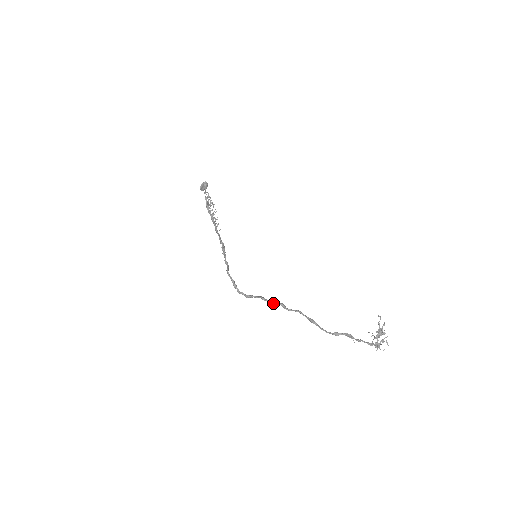
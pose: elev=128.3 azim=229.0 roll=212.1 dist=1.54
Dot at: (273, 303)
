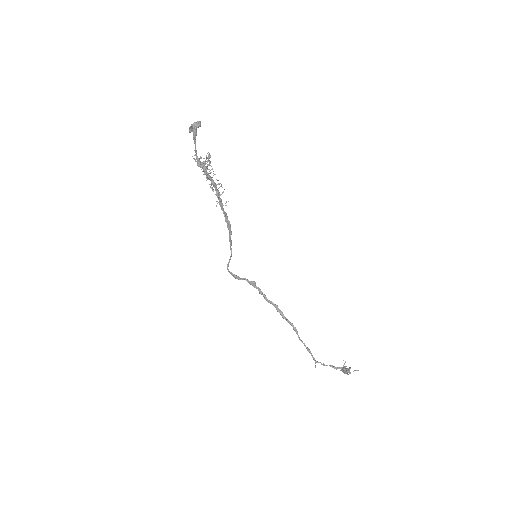
Dot at: occluded
